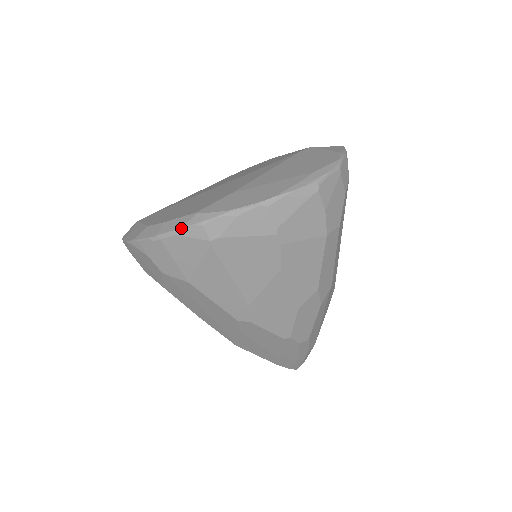
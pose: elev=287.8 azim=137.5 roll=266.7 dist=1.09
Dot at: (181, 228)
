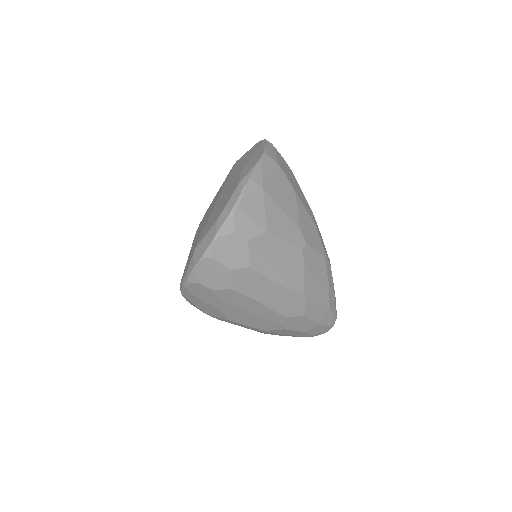
Dot at: (243, 190)
